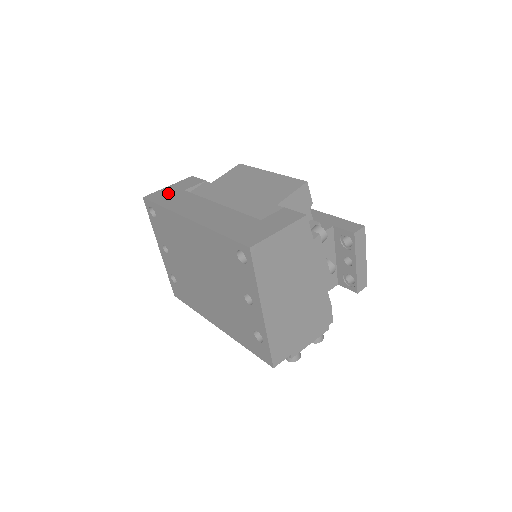
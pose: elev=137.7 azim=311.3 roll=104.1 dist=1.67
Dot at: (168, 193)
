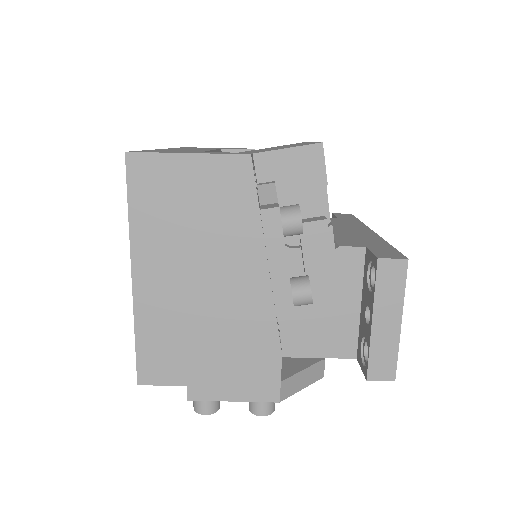
Dot at: occluded
